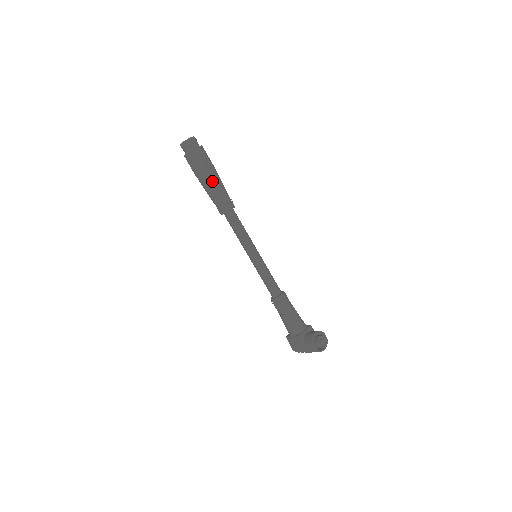
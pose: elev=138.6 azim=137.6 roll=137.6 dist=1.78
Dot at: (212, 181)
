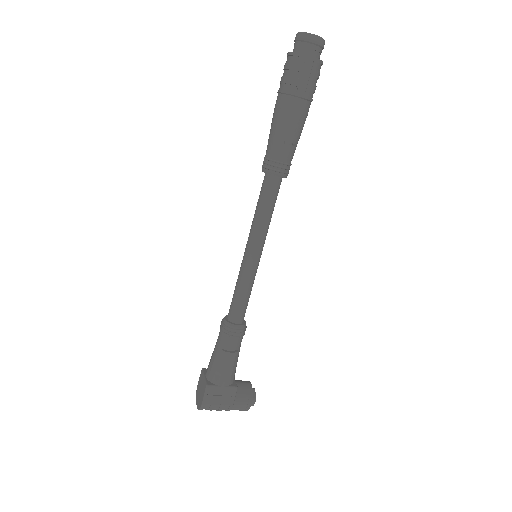
Dot at: (304, 123)
